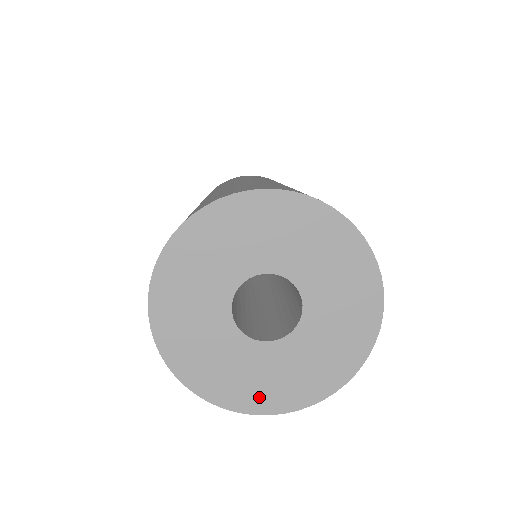
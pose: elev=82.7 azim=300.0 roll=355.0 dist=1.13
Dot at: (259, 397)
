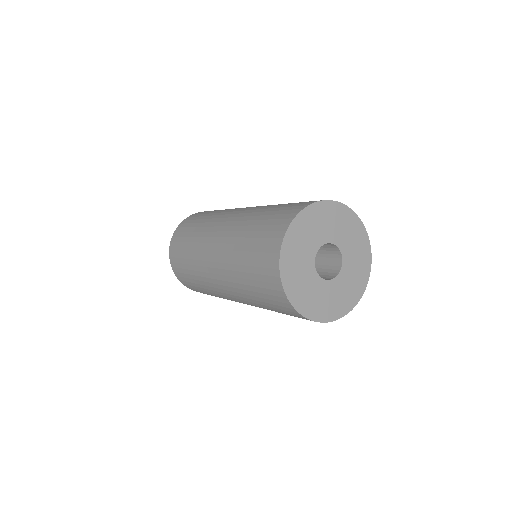
Dot at: (336, 310)
